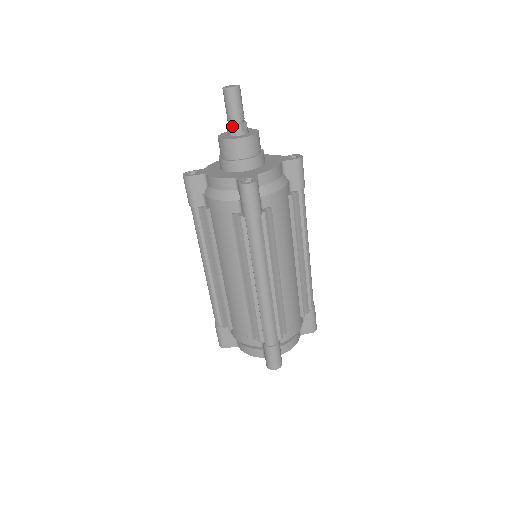
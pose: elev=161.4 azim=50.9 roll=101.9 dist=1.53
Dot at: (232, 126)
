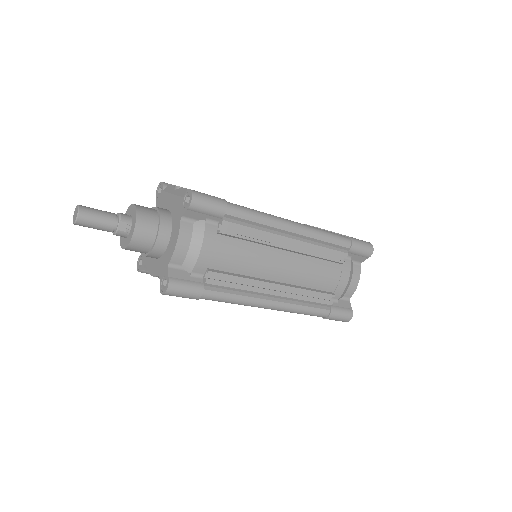
Dot at: occluded
